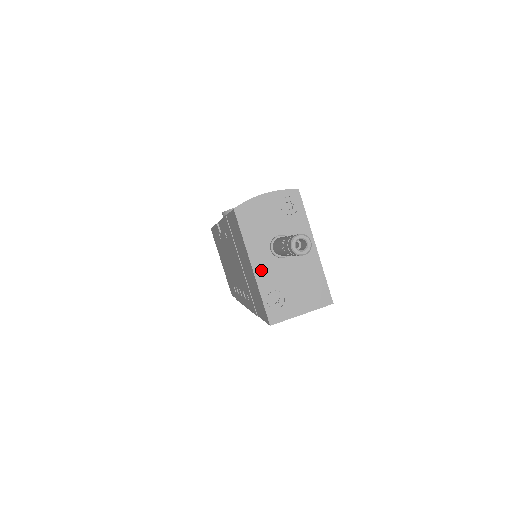
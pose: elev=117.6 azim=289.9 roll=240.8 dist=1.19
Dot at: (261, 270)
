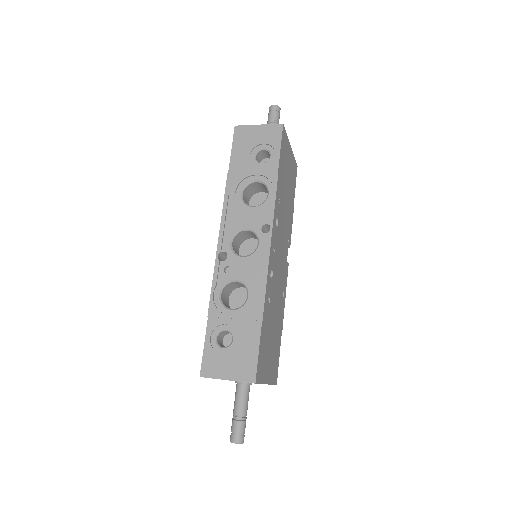
Dot at: occluded
